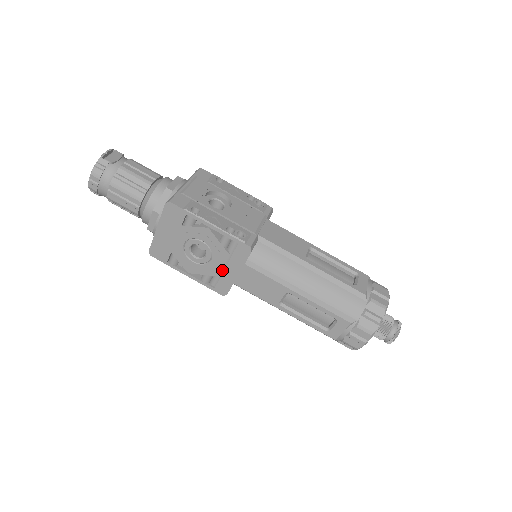
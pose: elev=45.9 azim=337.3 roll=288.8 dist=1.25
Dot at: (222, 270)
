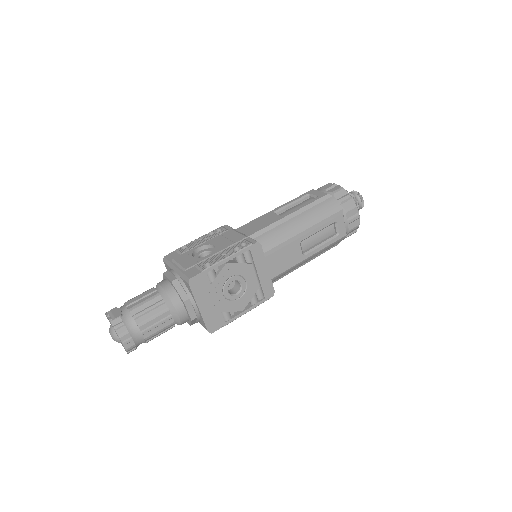
Dot at: (257, 281)
